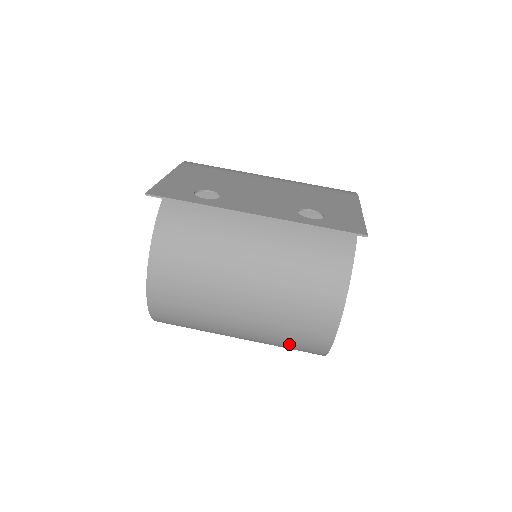
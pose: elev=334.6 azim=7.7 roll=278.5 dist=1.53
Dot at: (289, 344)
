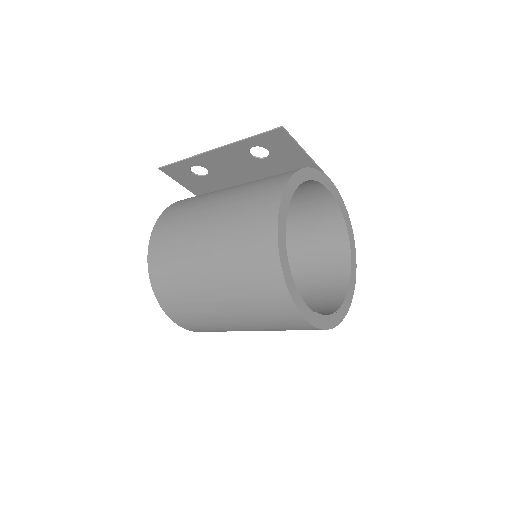
Dot at: (248, 271)
